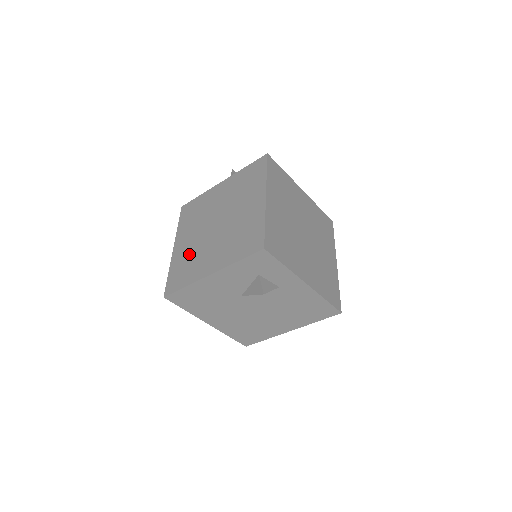
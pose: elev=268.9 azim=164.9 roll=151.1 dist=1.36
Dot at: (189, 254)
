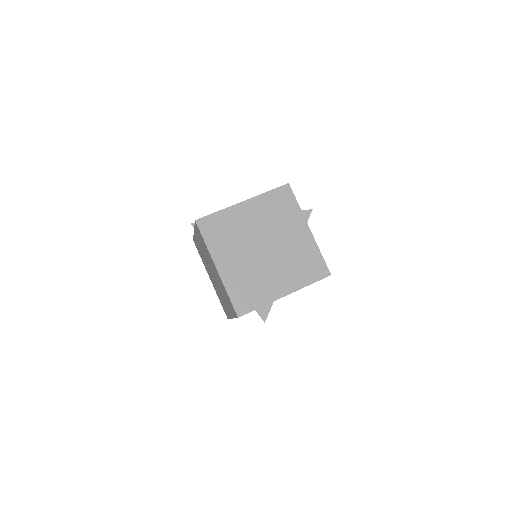
Dot at: occluded
